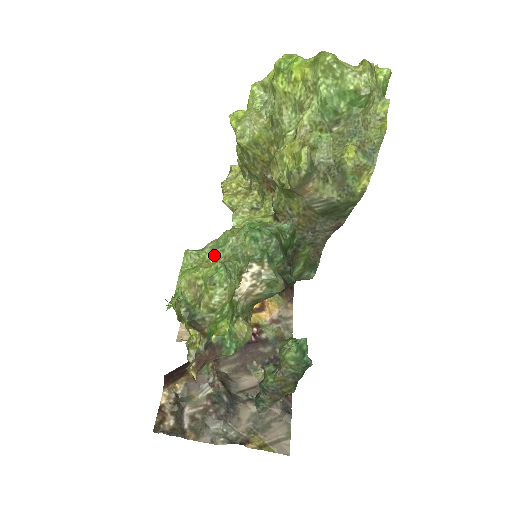
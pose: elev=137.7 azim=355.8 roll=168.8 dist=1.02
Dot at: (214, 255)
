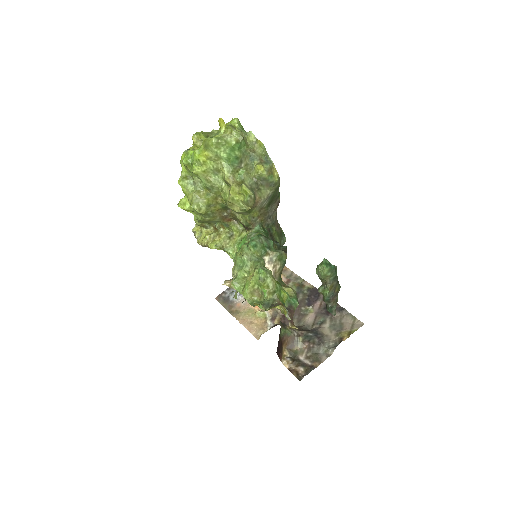
Dot at: (245, 272)
